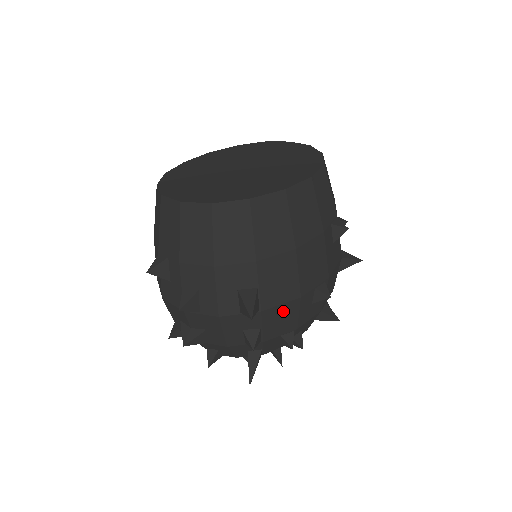
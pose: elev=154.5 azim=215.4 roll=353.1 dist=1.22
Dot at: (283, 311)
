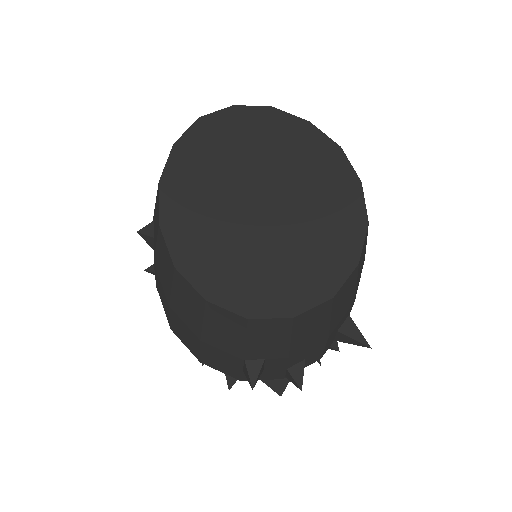
Dot at: occluded
